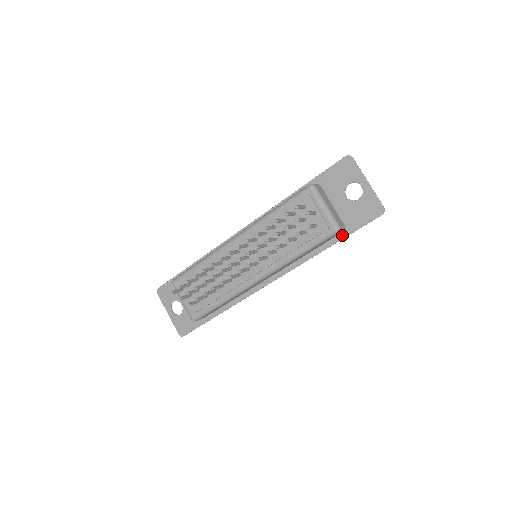
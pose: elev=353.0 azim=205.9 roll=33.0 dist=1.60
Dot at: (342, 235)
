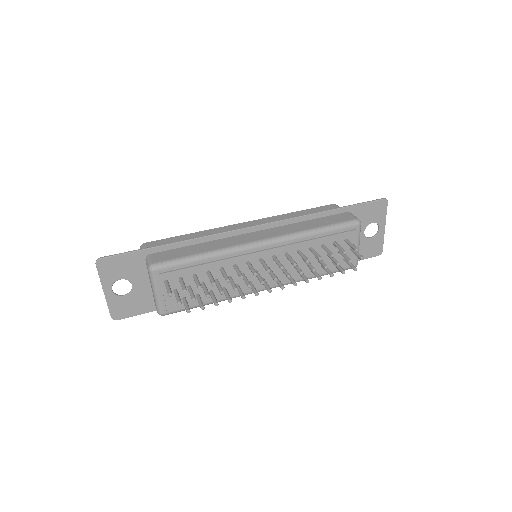
Dot at: occluded
